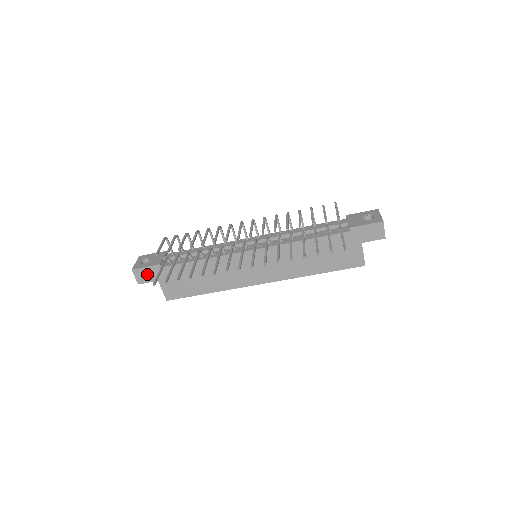
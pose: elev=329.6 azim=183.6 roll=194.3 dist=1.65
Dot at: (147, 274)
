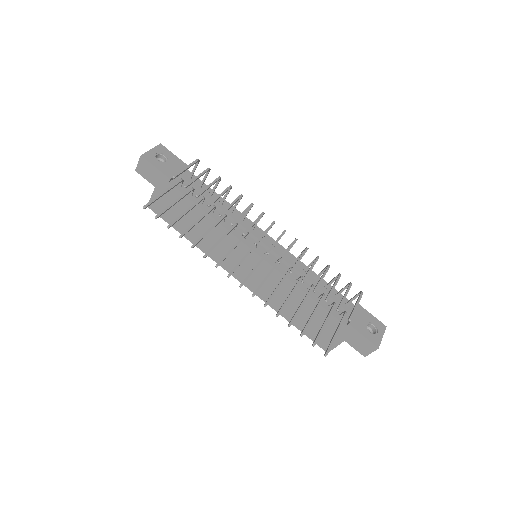
Dot at: (151, 173)
